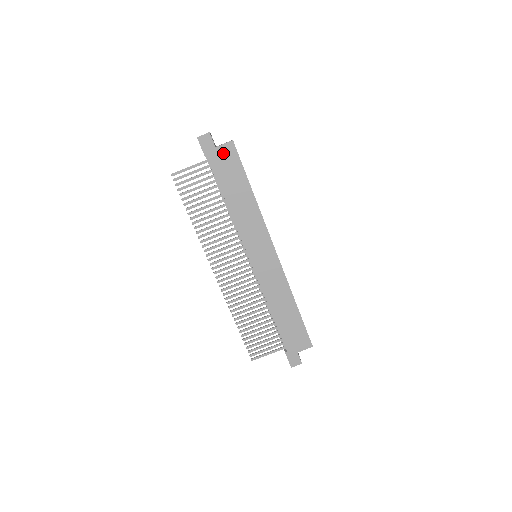
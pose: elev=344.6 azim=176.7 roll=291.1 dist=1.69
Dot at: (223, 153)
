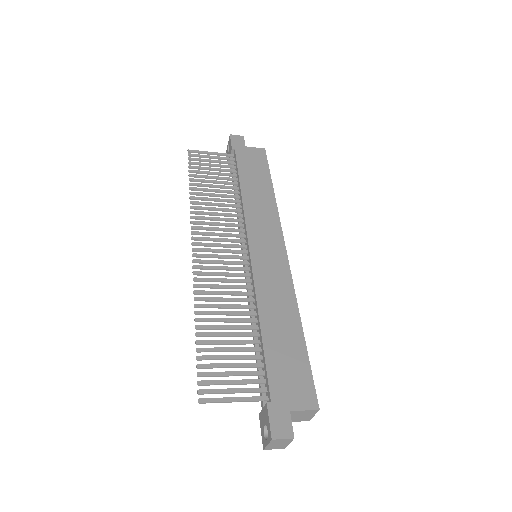
Dot at: (252, 153)
